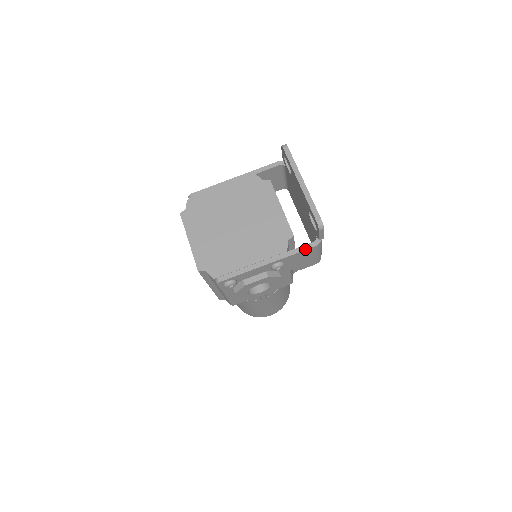
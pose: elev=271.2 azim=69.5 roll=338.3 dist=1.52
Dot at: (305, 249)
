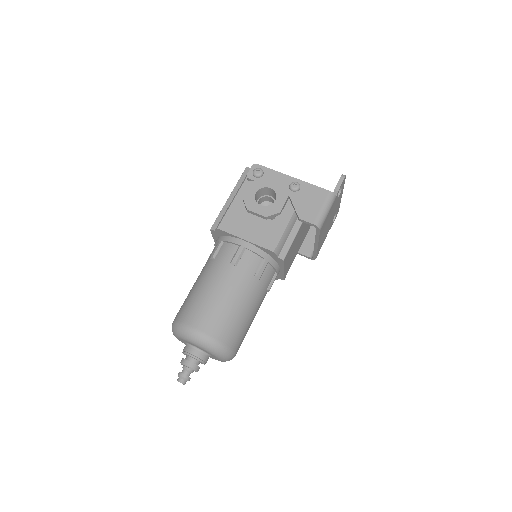
Dot at: (321, 188)
